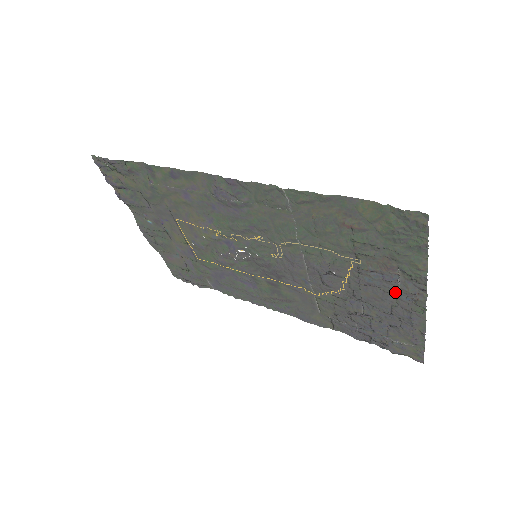
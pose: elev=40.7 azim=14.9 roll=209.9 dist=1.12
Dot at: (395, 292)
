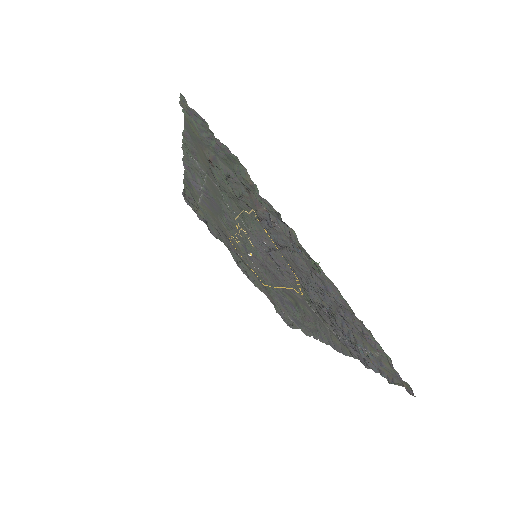
Dot at: (293, 246)
